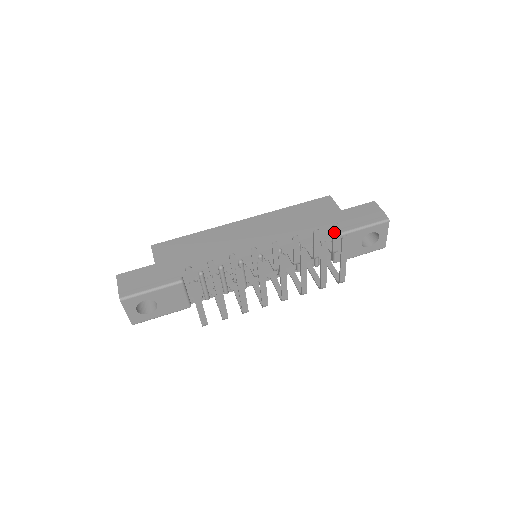
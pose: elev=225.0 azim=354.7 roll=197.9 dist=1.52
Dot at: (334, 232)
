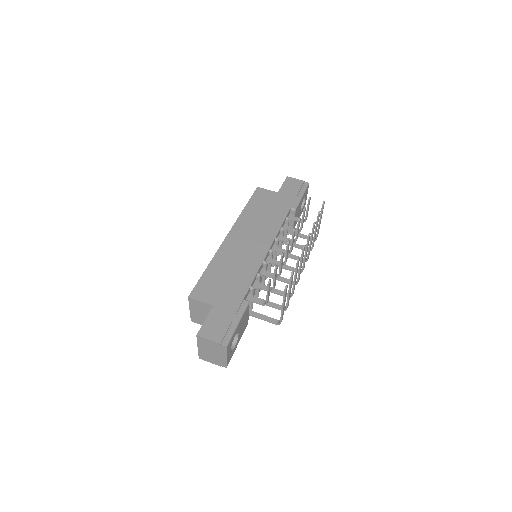
Dot at: (309, 204)
